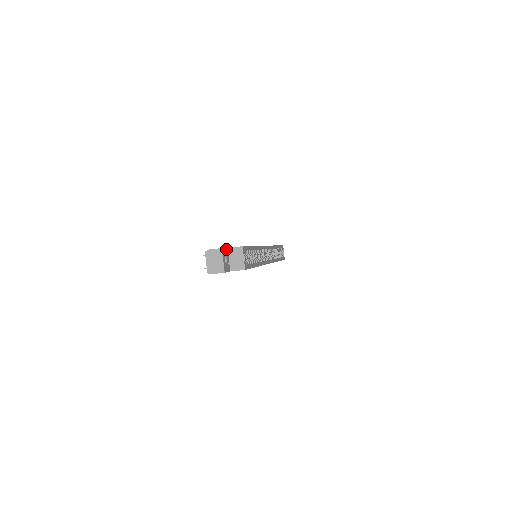
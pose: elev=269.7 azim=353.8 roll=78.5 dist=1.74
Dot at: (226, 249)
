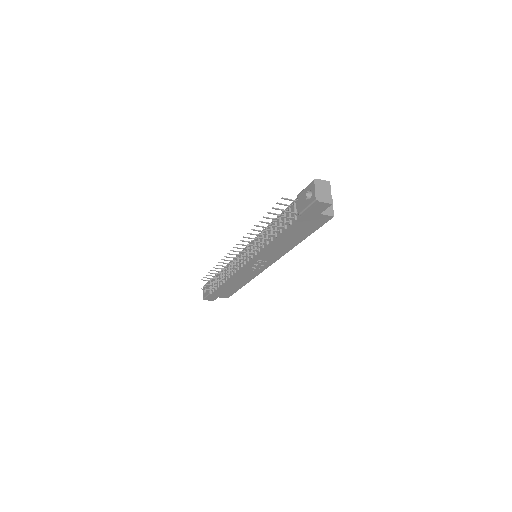
Dot at: occluded
